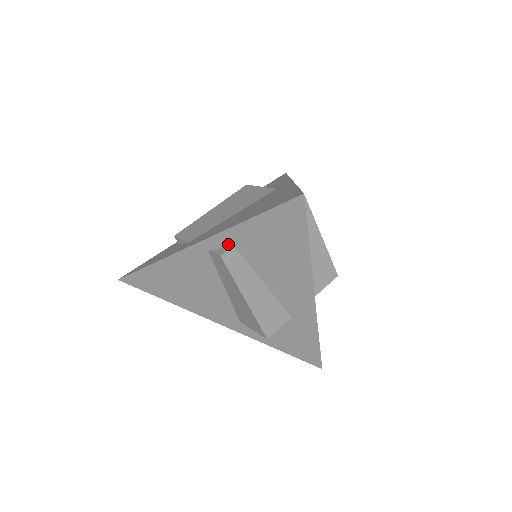
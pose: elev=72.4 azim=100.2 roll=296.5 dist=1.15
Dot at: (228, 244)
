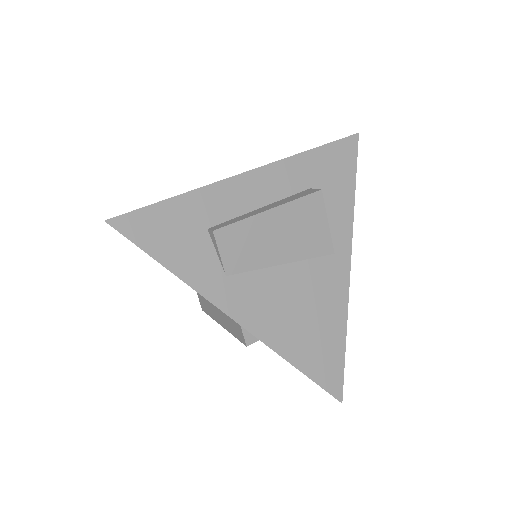
Dot at: occluded
